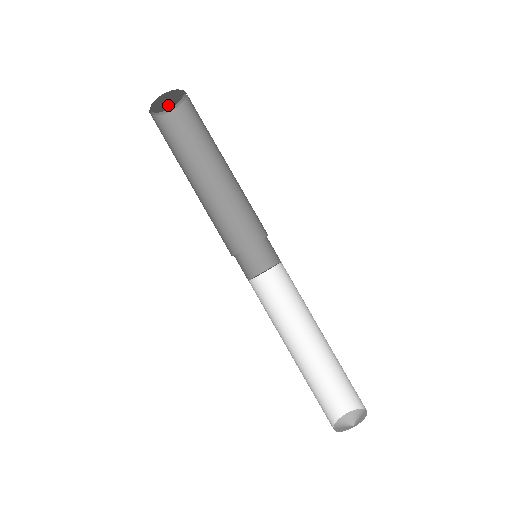
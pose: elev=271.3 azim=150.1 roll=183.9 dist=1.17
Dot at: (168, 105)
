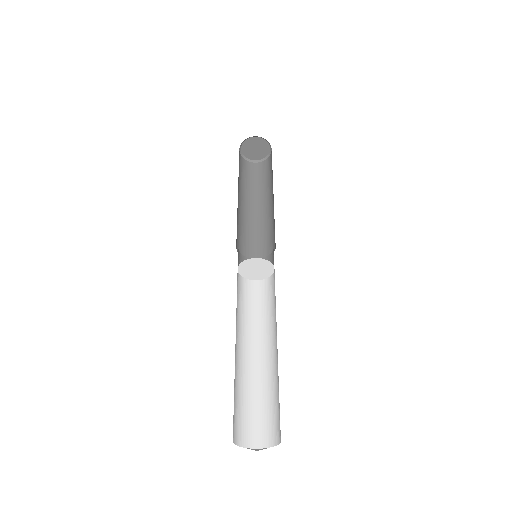
Dot at: (255, 155)
